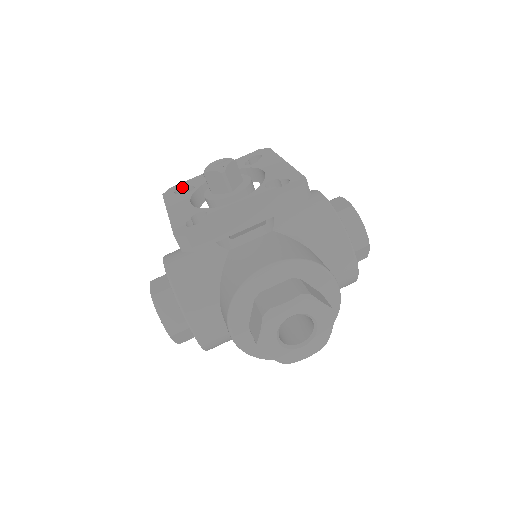
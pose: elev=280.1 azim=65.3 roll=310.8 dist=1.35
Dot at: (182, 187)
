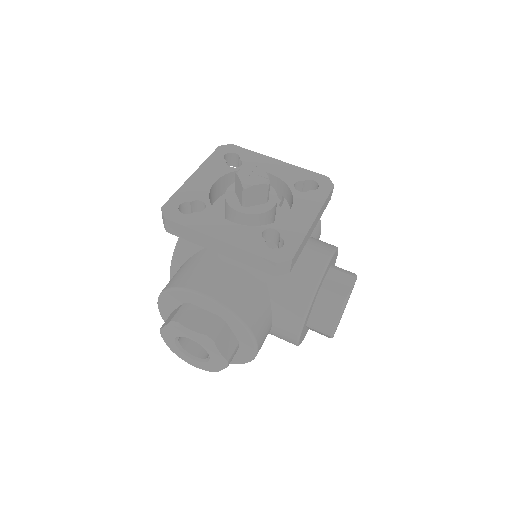
Dot at: (181, 204)
